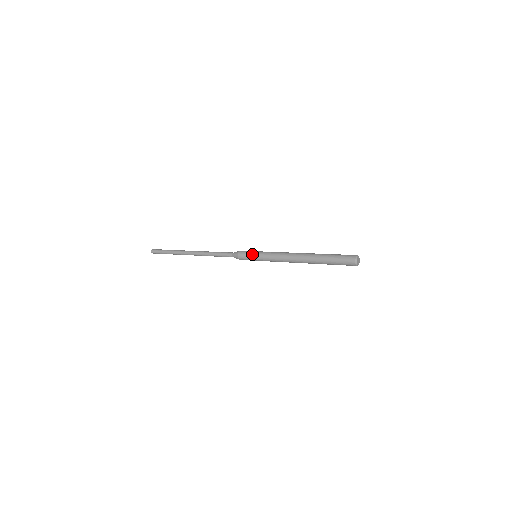
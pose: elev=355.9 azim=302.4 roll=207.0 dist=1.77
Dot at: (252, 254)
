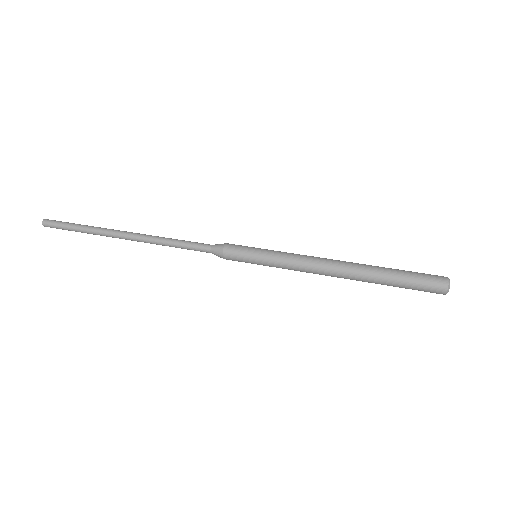
Dot at: (251, 259)
